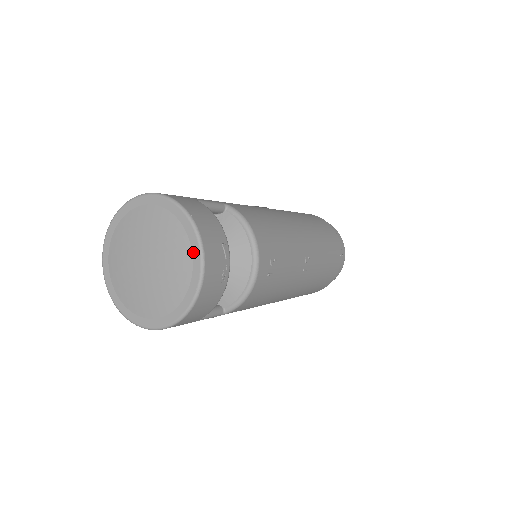
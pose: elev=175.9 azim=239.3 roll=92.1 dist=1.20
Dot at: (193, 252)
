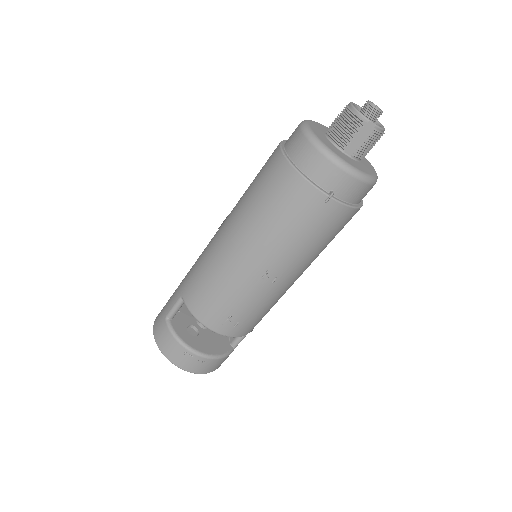
Dot at: occluded
